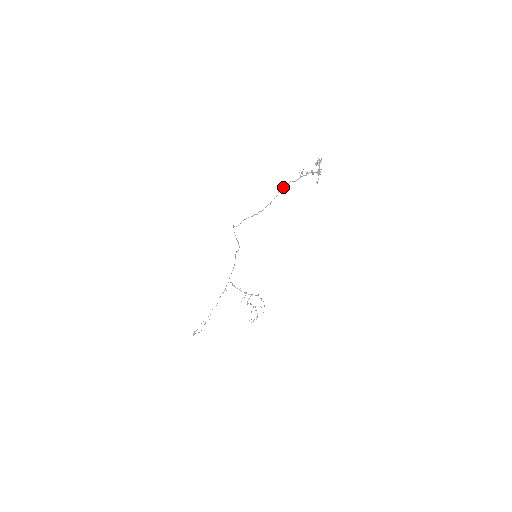
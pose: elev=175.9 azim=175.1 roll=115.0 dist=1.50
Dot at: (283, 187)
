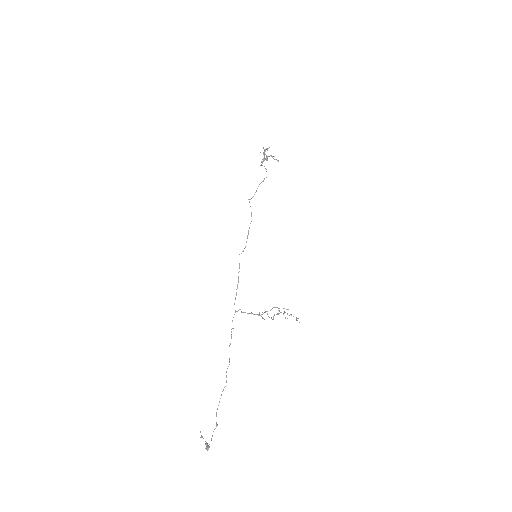
Dot at: (261, 164)
